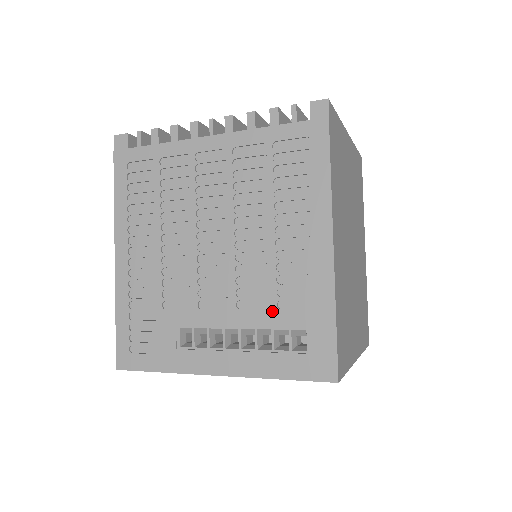
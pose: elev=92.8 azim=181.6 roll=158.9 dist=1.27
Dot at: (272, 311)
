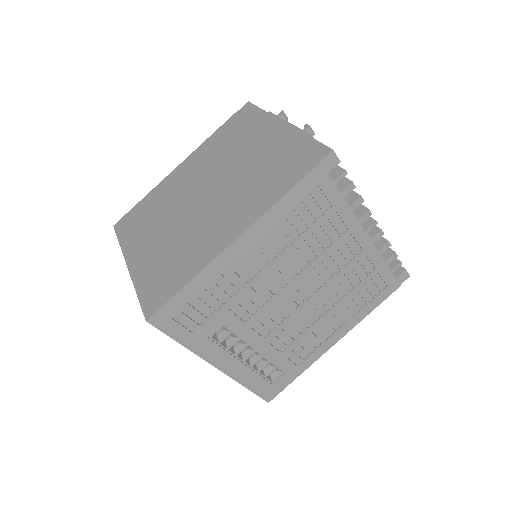
Dot at: (281, 354)
